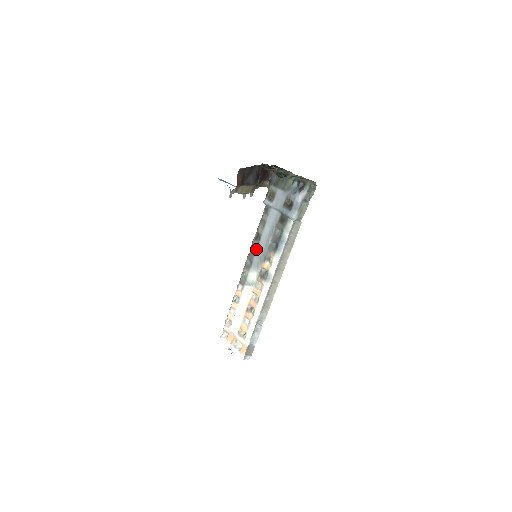
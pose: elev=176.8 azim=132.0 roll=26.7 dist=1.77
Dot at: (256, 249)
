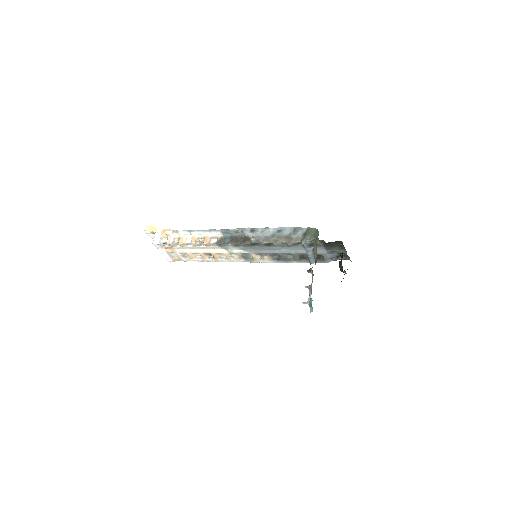
Dot at: (258, 246)
